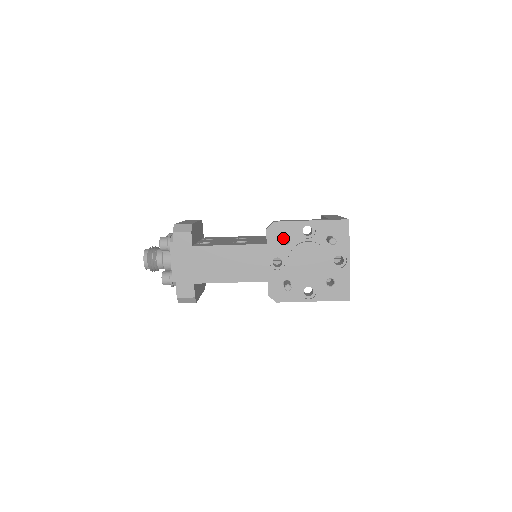
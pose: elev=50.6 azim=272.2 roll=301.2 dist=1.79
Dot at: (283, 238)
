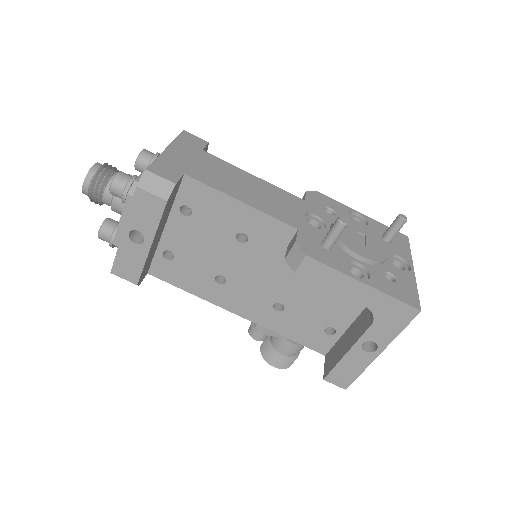
Dot at: occluded
